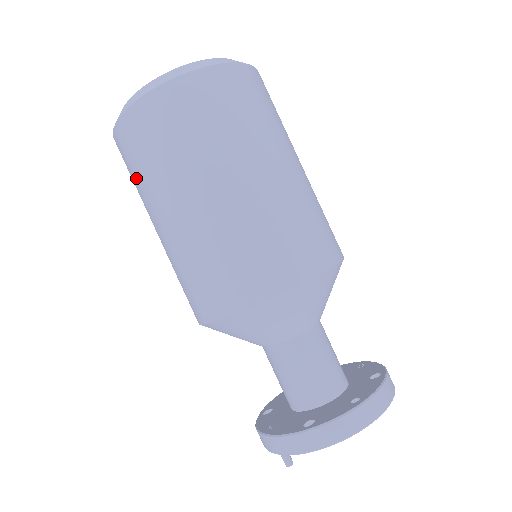
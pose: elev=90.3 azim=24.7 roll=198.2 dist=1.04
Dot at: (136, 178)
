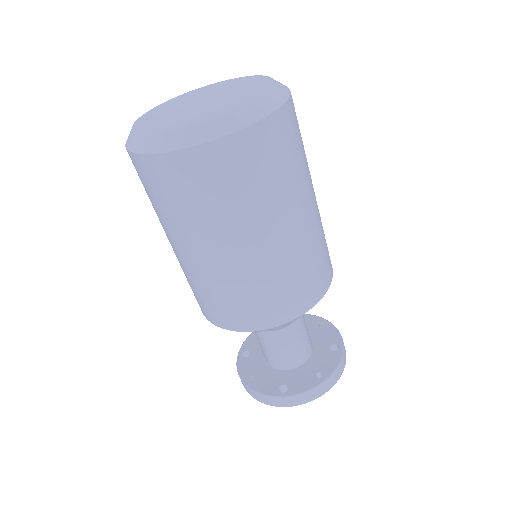
Dot at: (154, 204)
